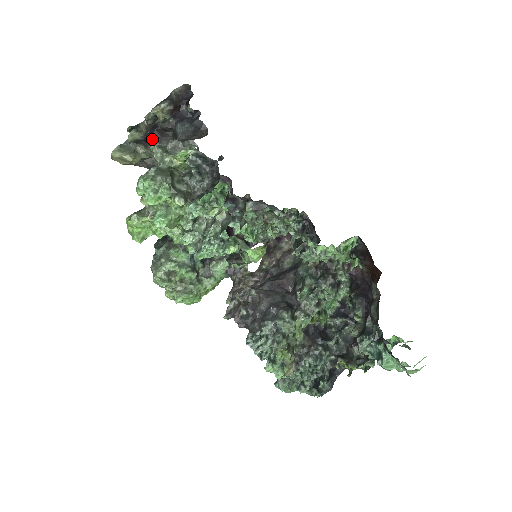
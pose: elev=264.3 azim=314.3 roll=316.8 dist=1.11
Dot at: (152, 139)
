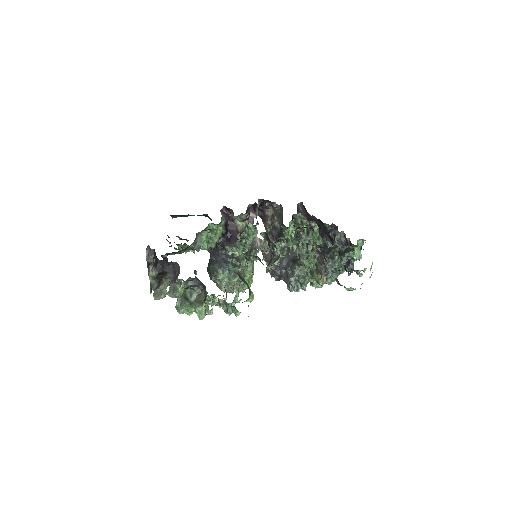
Dot at: (161, 279)
